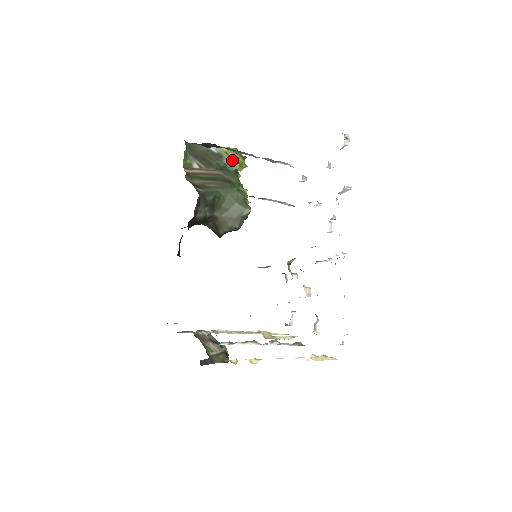
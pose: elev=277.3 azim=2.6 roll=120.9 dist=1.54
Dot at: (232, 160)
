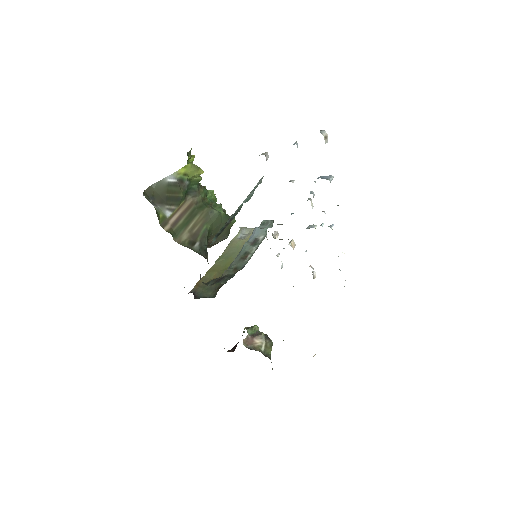
Dot at: (193, 177)
